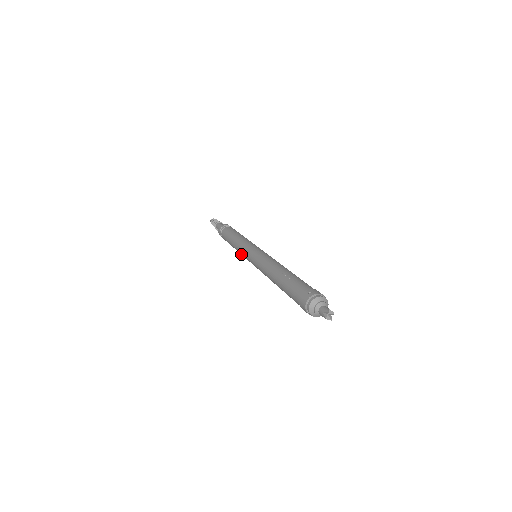
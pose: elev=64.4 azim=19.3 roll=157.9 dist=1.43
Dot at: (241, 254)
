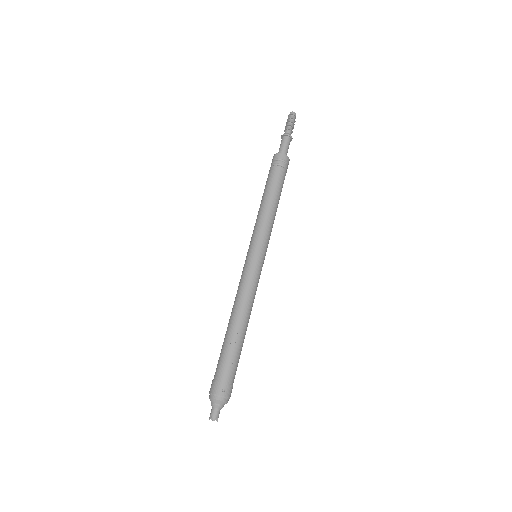
Dot at: (254, 227)
